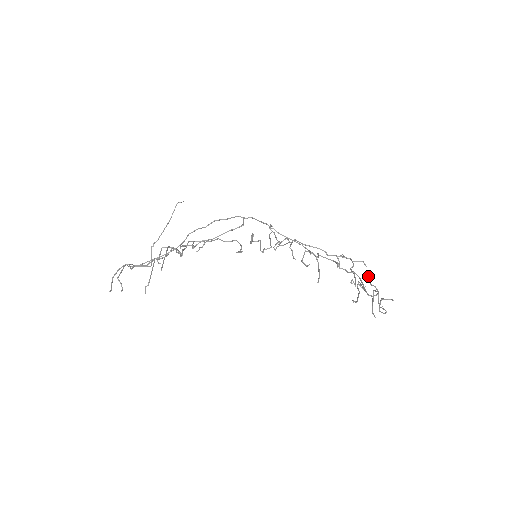
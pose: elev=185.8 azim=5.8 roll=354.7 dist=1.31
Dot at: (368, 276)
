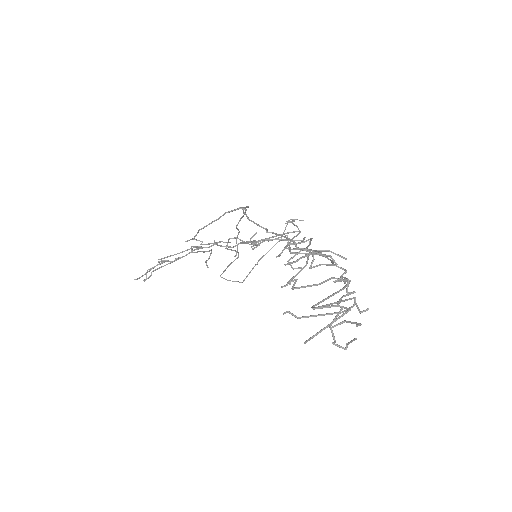
Dot at: occluded
